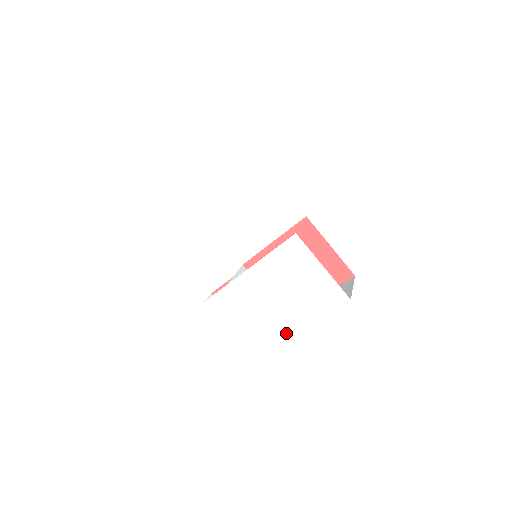
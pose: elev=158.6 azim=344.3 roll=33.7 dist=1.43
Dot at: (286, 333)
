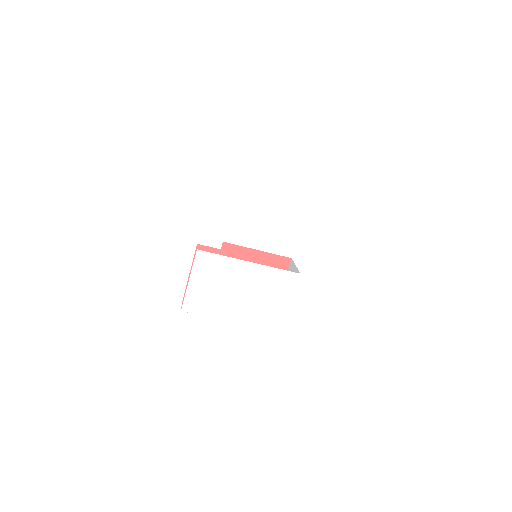
Dot at: (223, 317)
